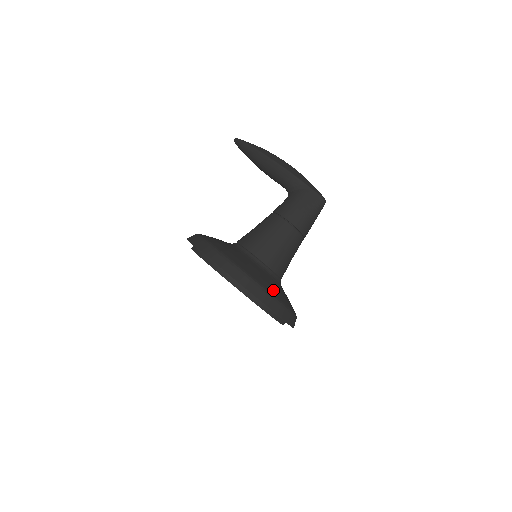
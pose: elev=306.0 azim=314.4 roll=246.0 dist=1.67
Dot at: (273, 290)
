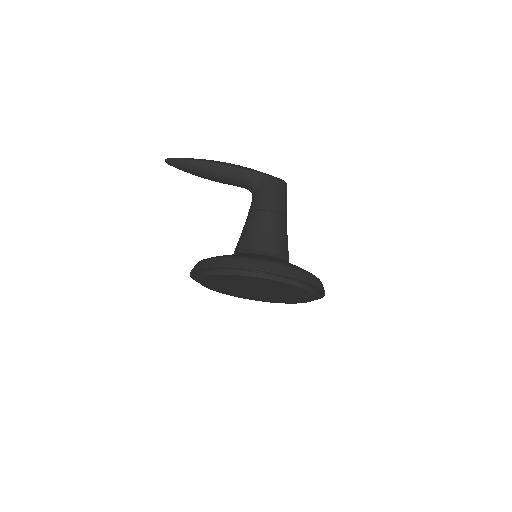
Dot at: occluded
